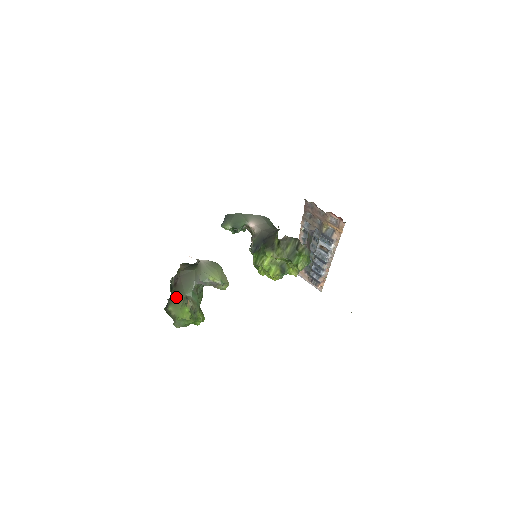
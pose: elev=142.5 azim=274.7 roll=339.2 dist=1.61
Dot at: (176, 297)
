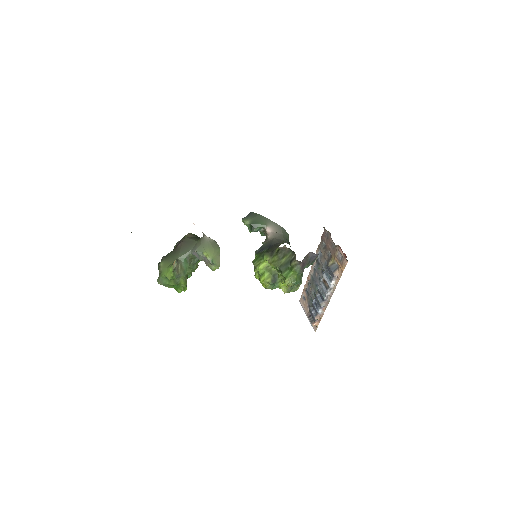
Dot at: (170, 257)
